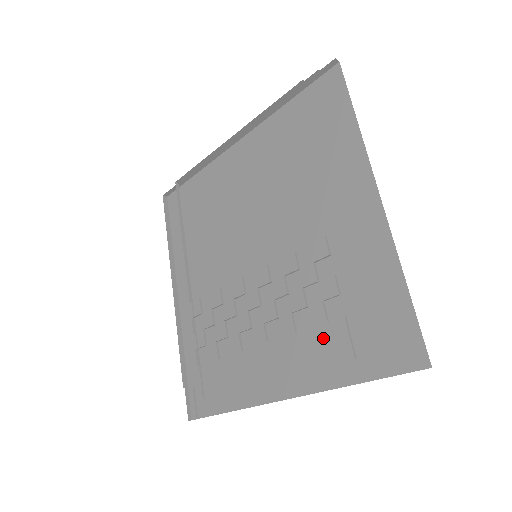
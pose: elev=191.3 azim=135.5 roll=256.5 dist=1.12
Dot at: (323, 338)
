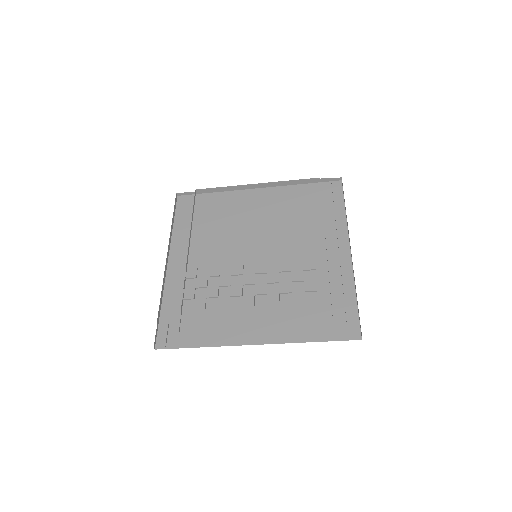
Dot at: (295, 314)
